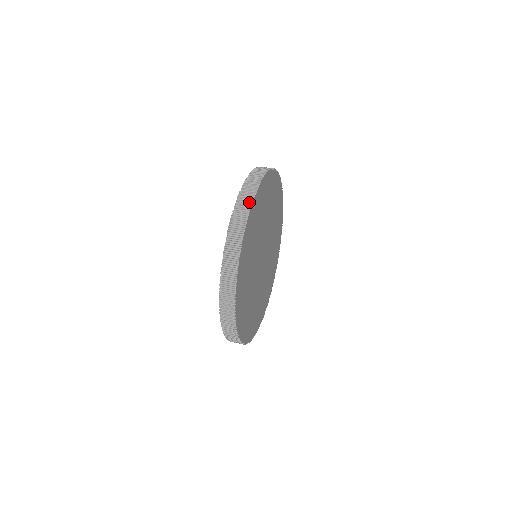
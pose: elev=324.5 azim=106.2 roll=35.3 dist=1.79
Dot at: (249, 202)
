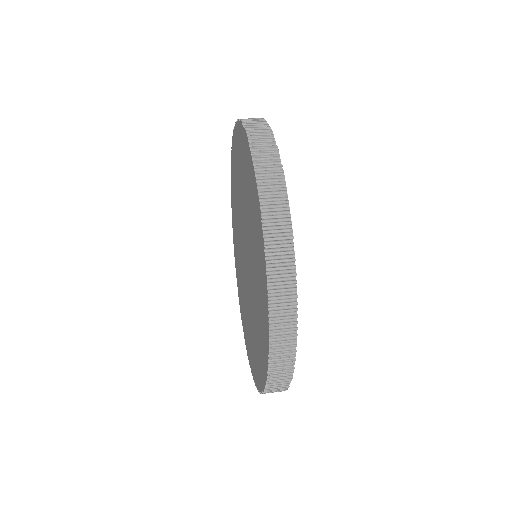
Dot at: (292, 298)
